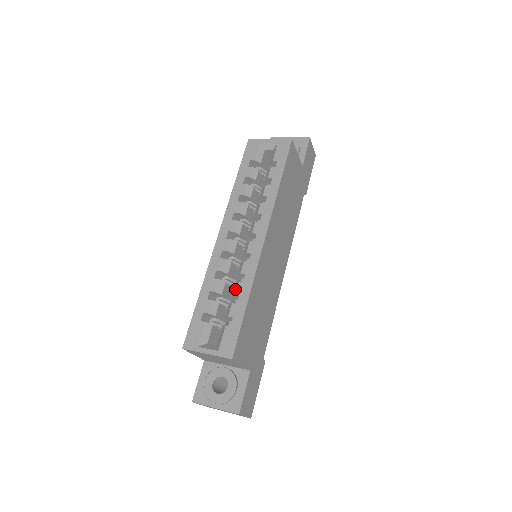
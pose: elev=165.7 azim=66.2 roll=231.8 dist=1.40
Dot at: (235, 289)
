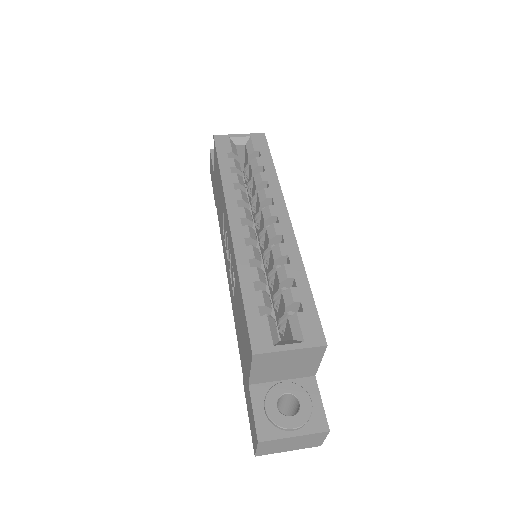
Dot at: (284, 272)
